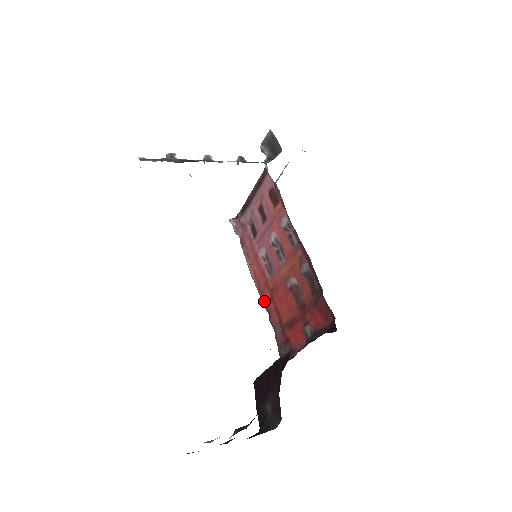
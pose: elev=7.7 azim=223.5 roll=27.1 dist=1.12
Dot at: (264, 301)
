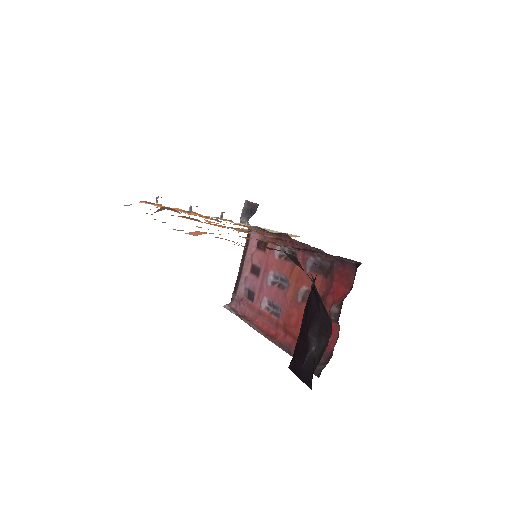
Dot at: (279, 344)
